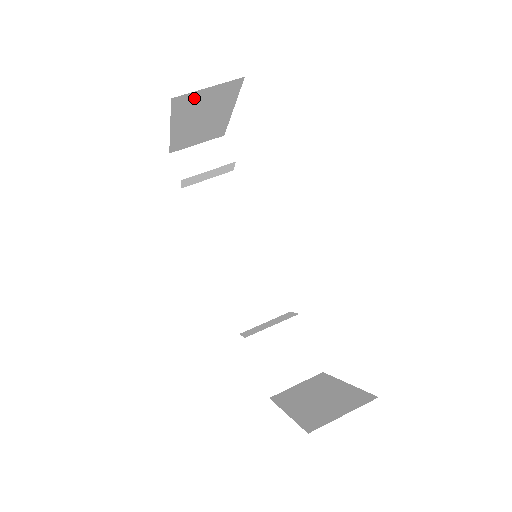
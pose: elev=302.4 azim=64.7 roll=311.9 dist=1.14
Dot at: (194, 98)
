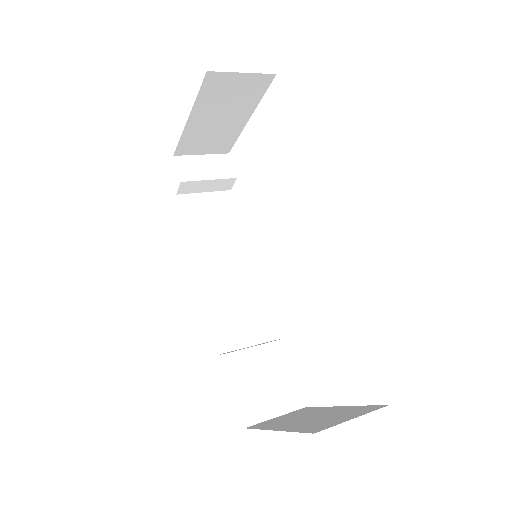
Dot at: (225, 82)
